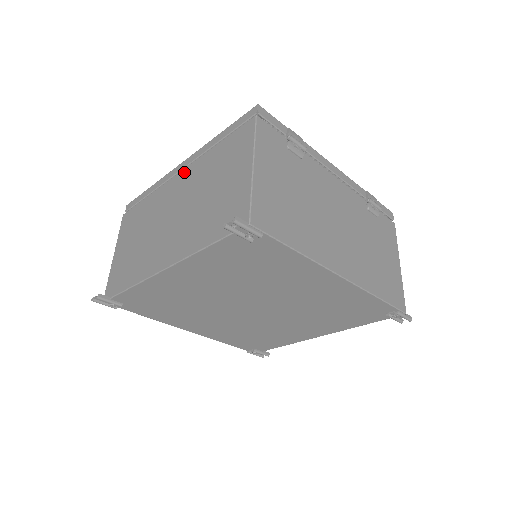
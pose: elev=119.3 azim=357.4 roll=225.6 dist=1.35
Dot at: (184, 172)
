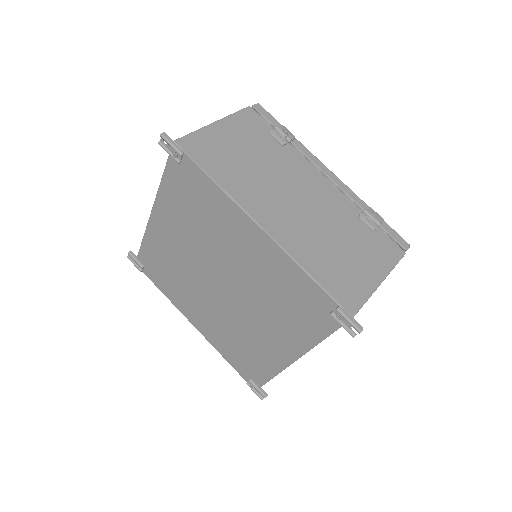
Dot at: occluded
